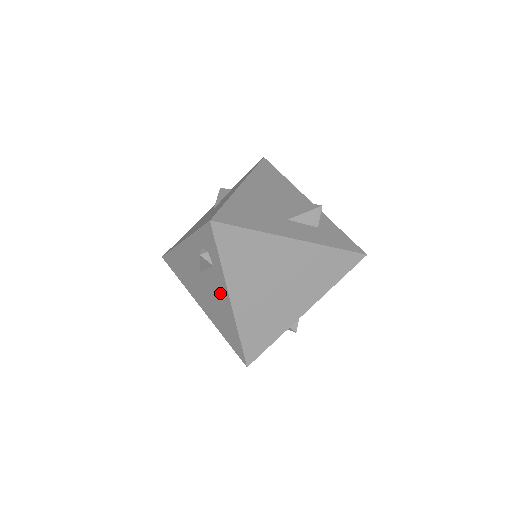
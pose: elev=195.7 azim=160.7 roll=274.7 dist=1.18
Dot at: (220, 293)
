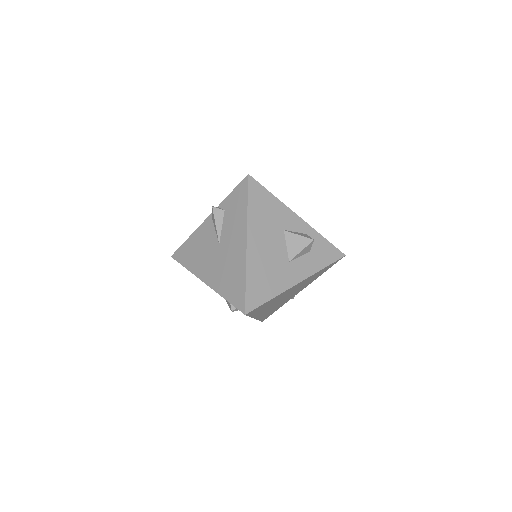
Dot at: occluded
